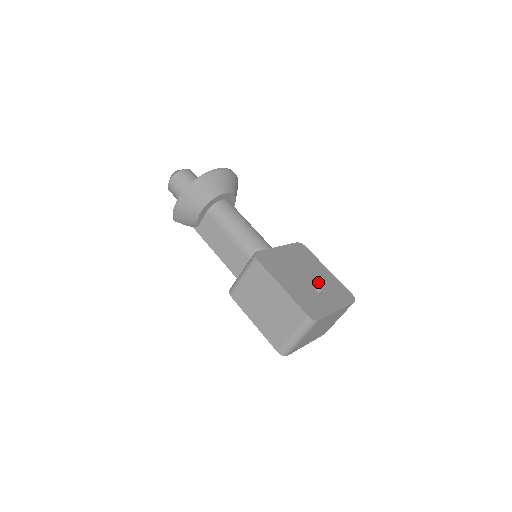
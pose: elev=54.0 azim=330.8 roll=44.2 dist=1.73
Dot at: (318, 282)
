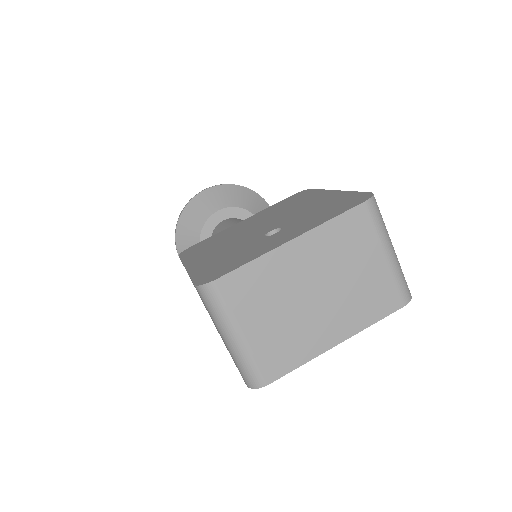
Dot at: (285, 221)
